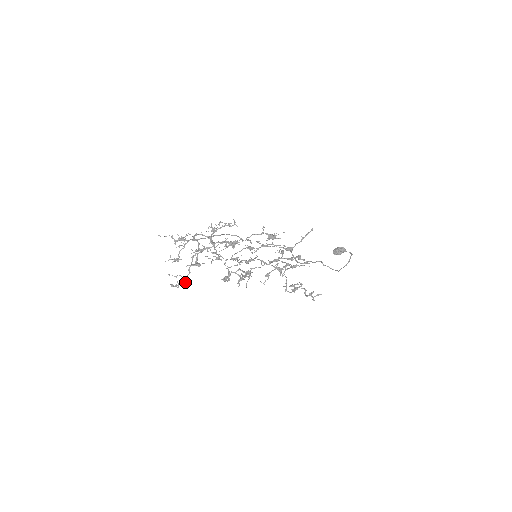
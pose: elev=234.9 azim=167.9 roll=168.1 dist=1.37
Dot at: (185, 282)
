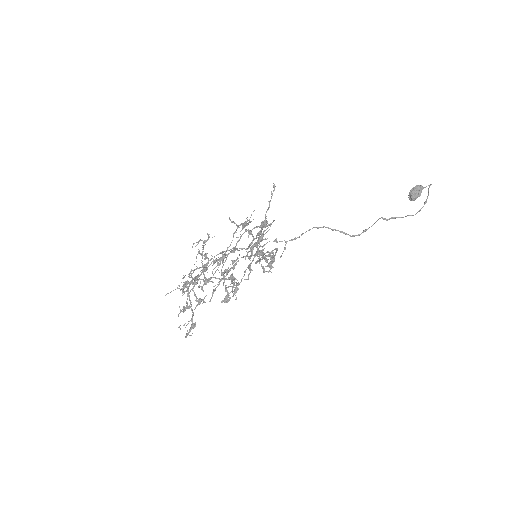
Dot at: (194, 326)
